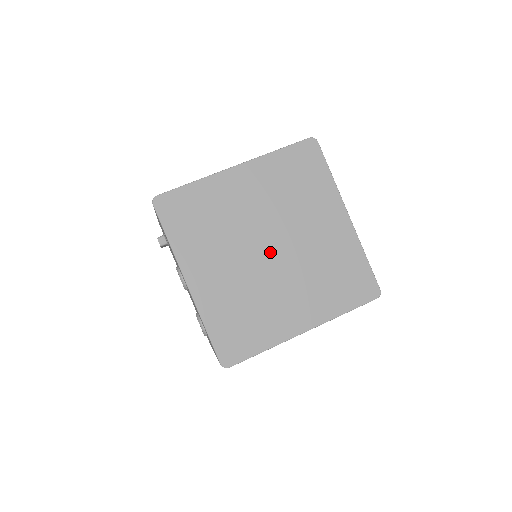
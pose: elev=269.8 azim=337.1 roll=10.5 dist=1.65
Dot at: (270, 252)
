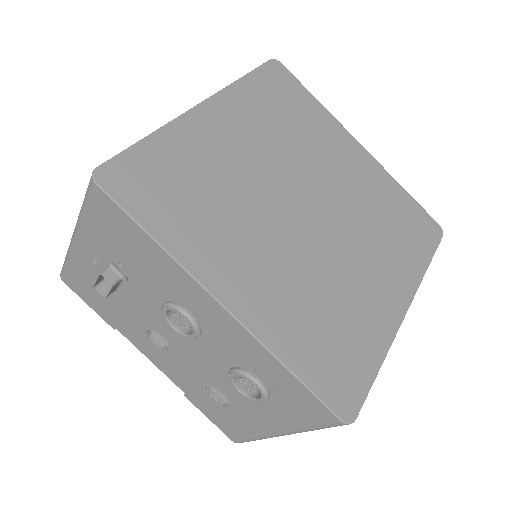
Dot at: (308, 214)
